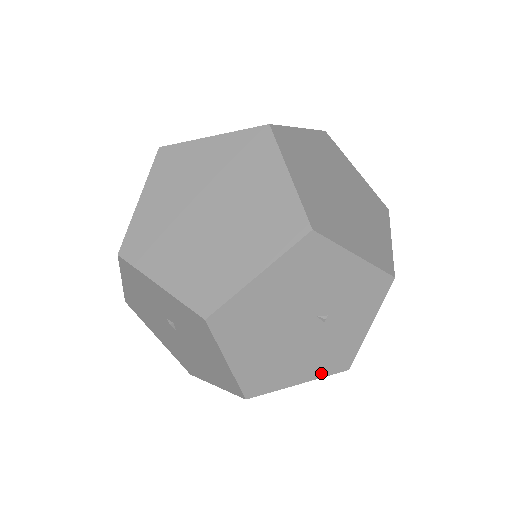
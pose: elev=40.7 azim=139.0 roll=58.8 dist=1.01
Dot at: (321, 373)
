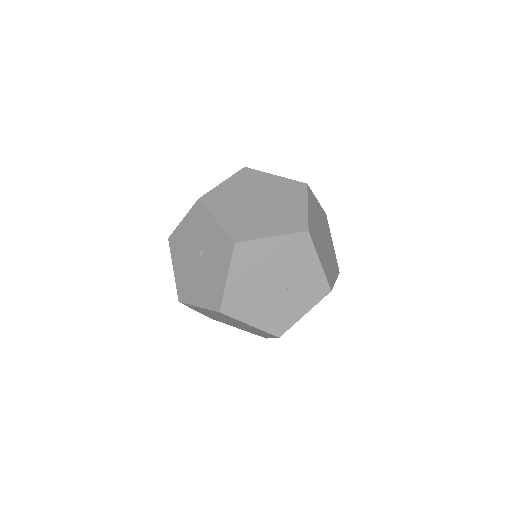
Dot at: (265, 327)
